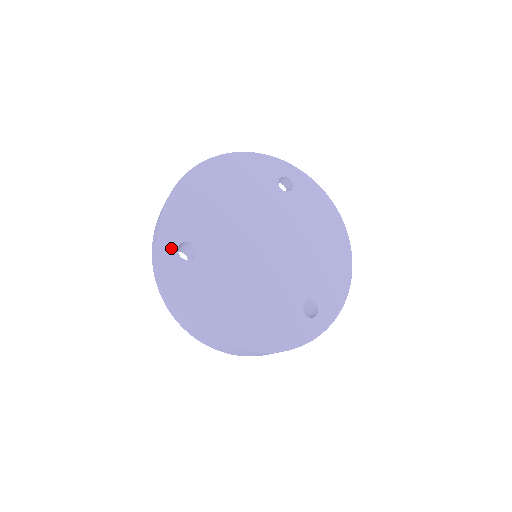
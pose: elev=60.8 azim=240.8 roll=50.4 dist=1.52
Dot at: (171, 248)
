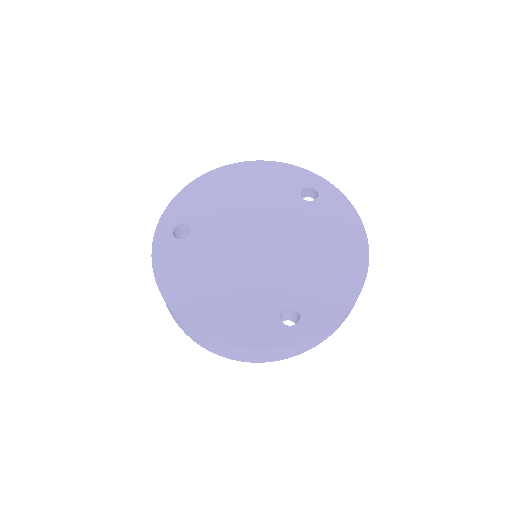
Dot at: (168, 226)
